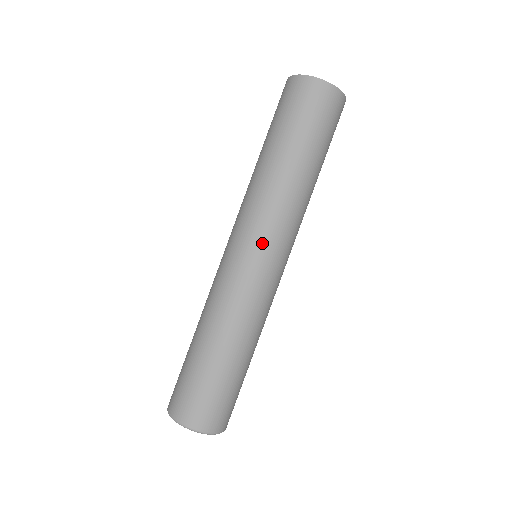
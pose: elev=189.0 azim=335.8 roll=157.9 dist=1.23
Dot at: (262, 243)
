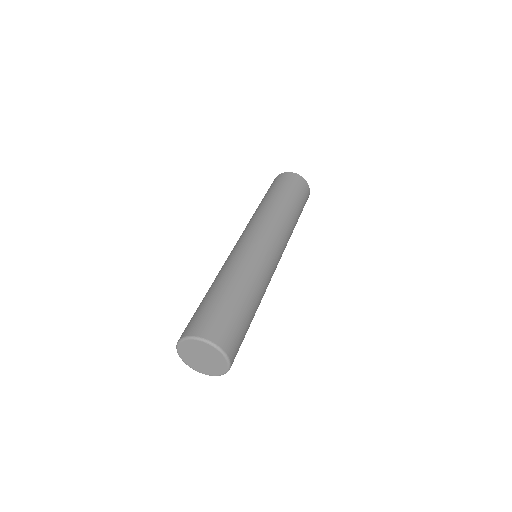
Dot at: (278, 244)
